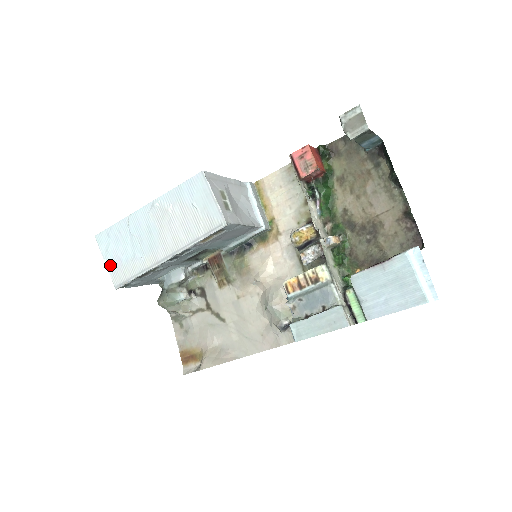
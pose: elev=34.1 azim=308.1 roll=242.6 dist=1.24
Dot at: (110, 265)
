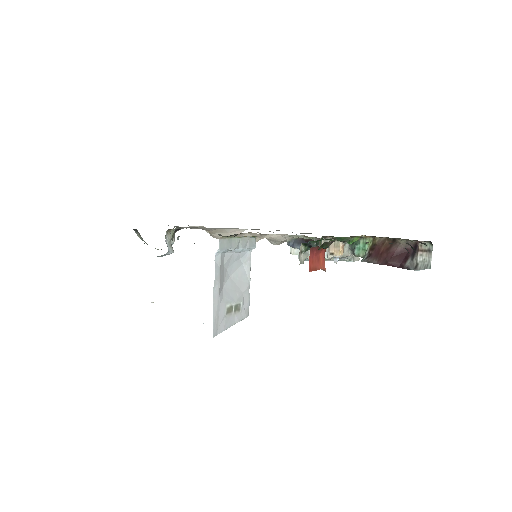
Dot at: occluded
